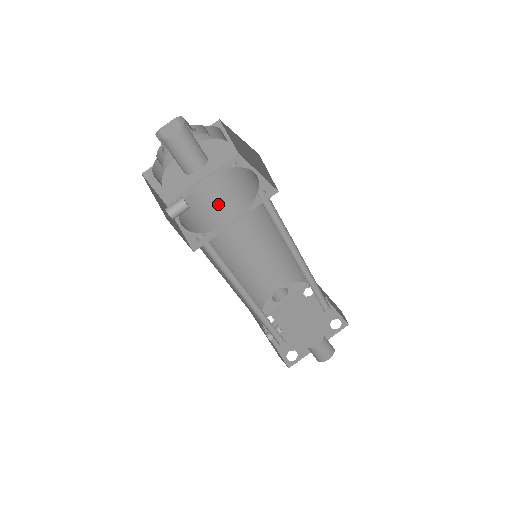
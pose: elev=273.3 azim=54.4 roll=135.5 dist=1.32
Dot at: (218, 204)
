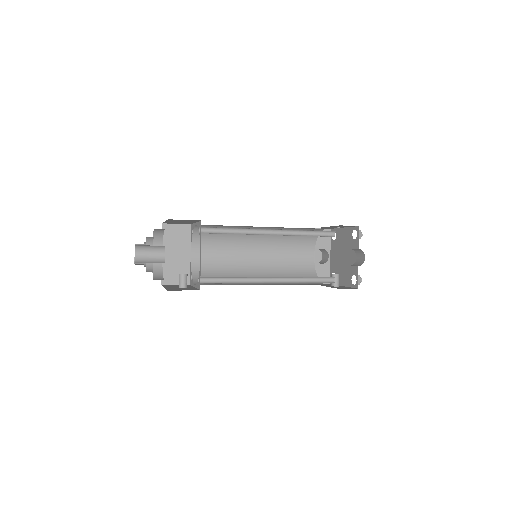
Dot at: (214, 256)
